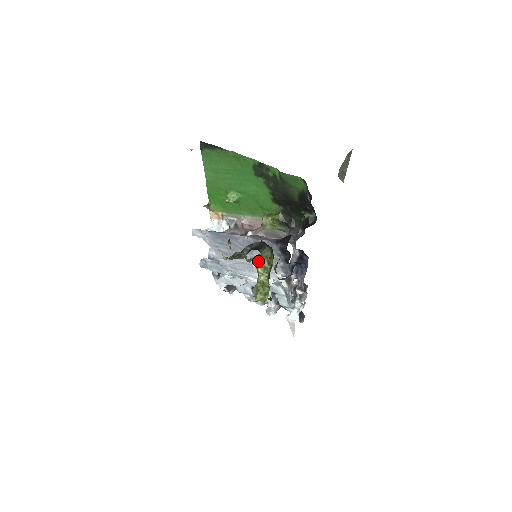
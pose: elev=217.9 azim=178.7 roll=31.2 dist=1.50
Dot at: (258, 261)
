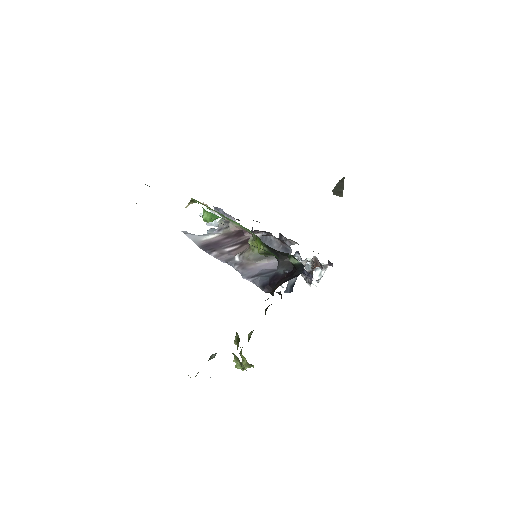
Dot at: (235, 342)
